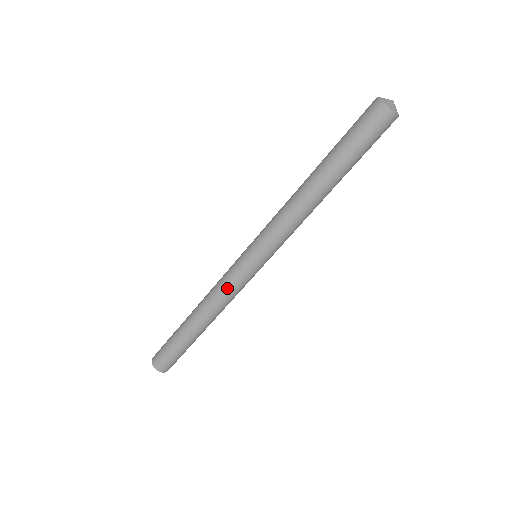
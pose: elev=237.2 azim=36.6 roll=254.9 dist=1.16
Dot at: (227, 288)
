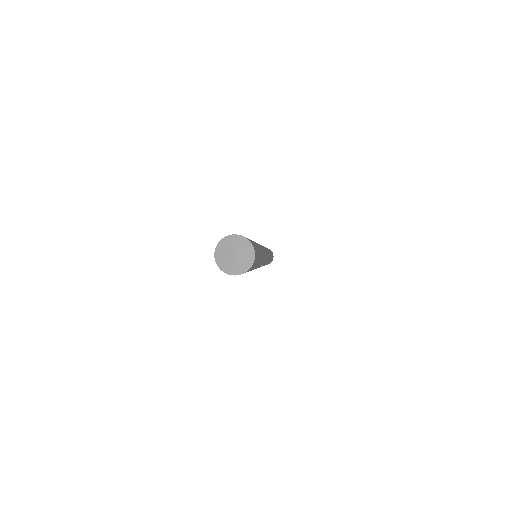
Dot at: occluded
